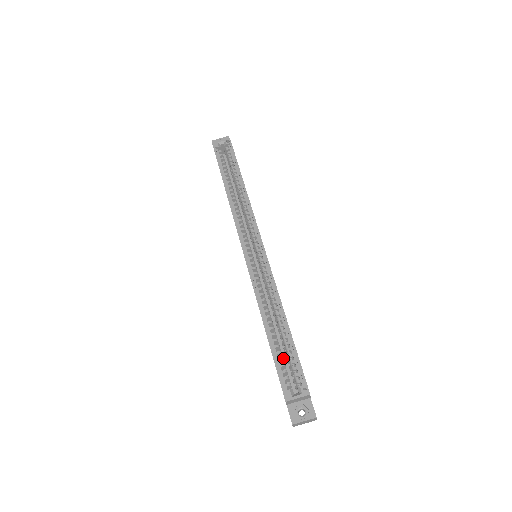
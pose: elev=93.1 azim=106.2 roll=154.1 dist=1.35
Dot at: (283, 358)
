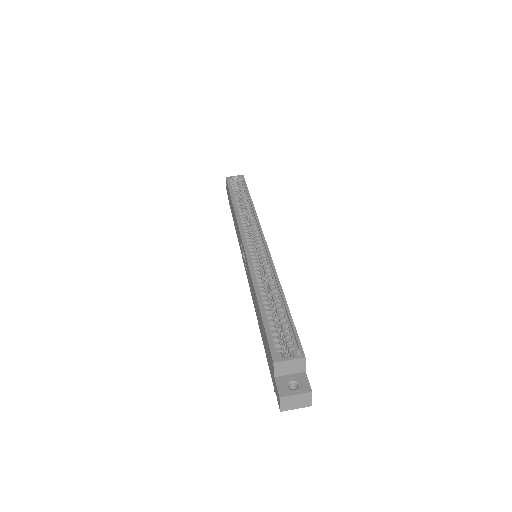
Dot at: occluded
